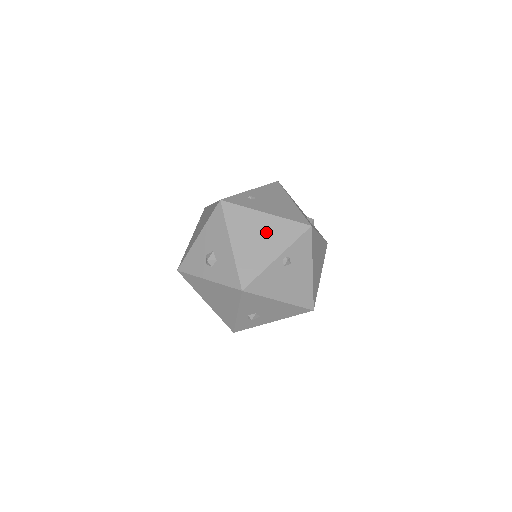
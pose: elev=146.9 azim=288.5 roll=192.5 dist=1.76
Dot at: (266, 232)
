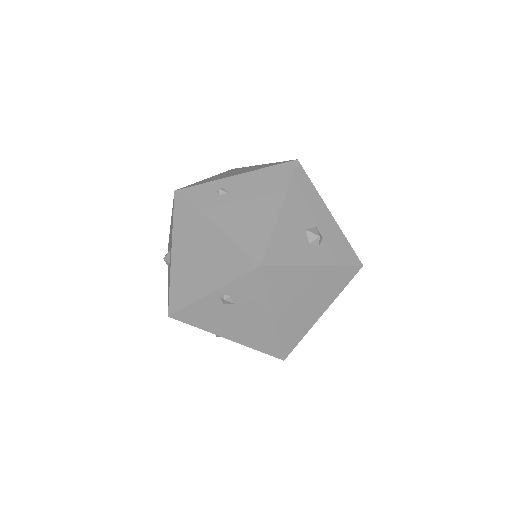
Dot at: (208, 253)
